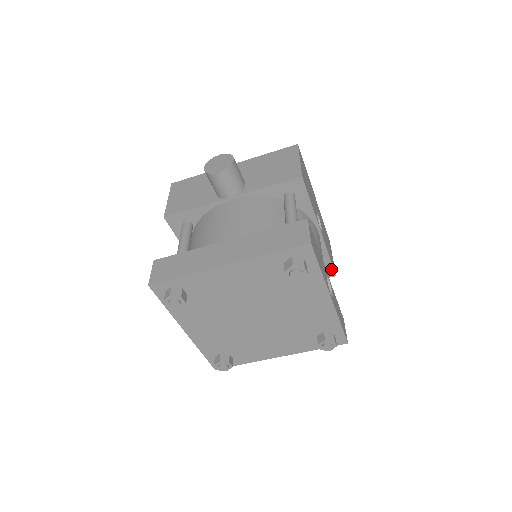
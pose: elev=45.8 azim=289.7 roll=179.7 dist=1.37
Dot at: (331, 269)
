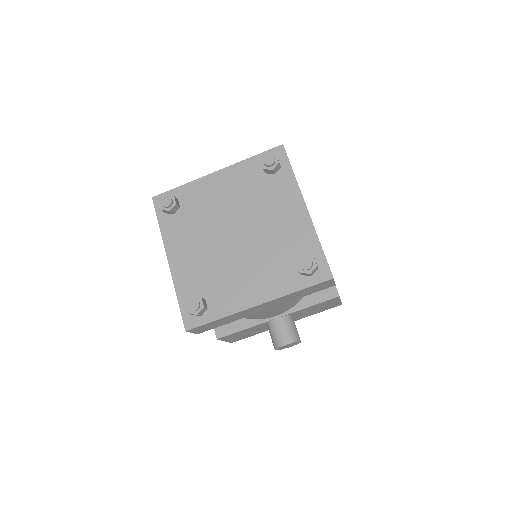
Dot at: (333, 286)
